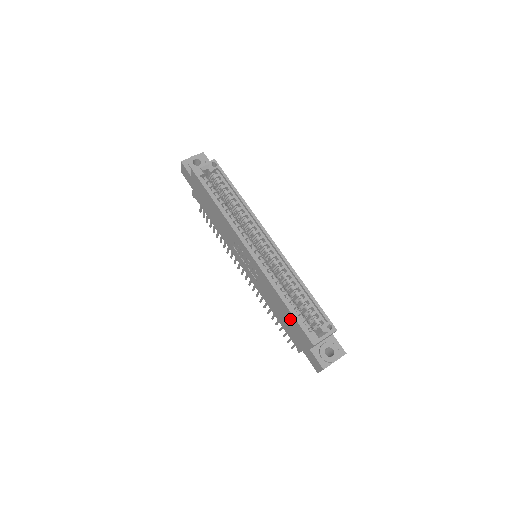
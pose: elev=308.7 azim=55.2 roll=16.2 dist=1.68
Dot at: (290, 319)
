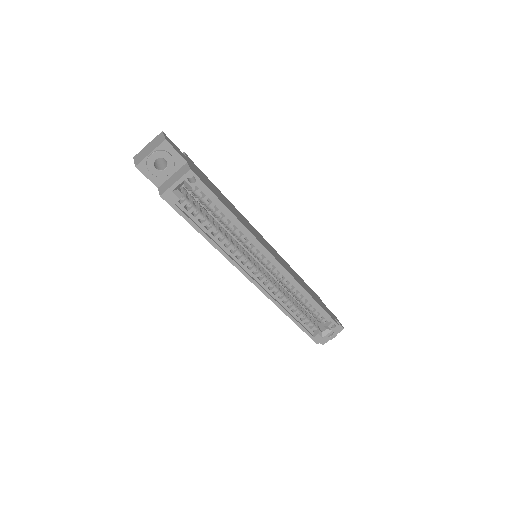
Dot at: occluded
